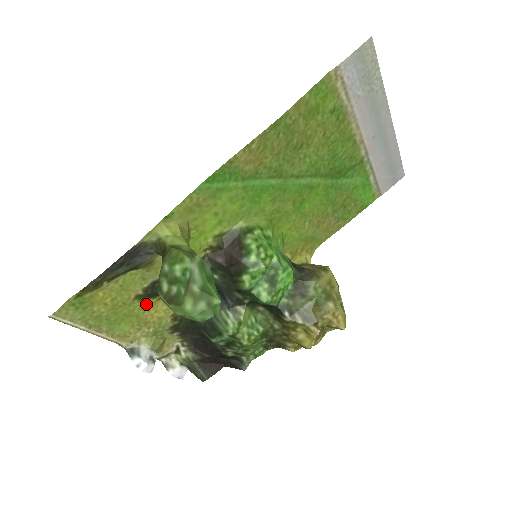
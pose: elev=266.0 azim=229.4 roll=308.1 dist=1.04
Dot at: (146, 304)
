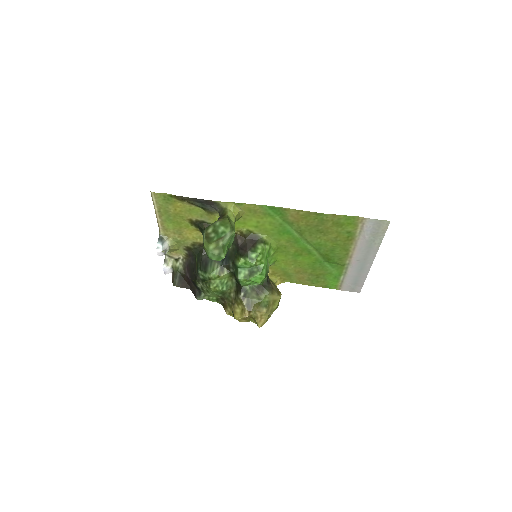
Dot at: (190, 226)
